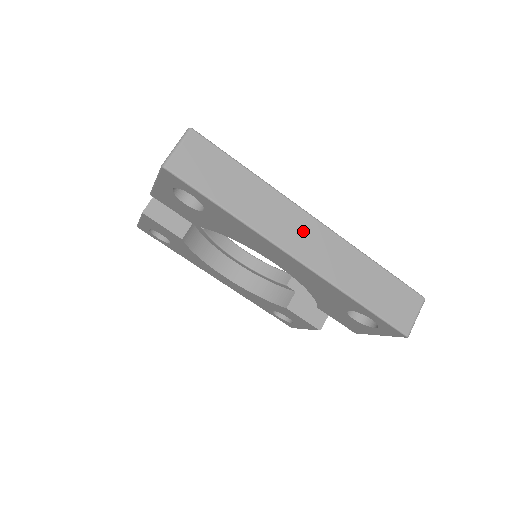
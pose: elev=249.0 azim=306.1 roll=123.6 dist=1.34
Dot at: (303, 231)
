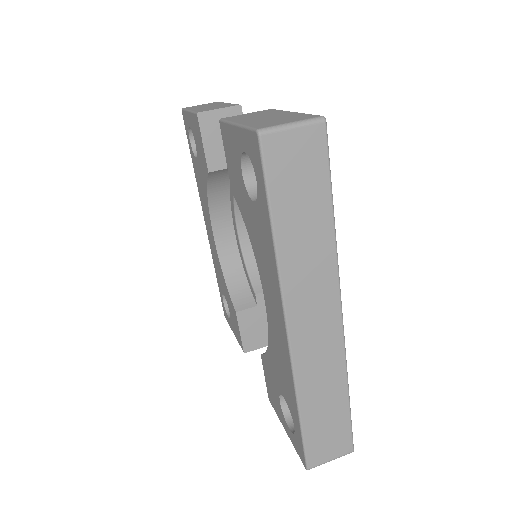
Dot at: (320, 314)
